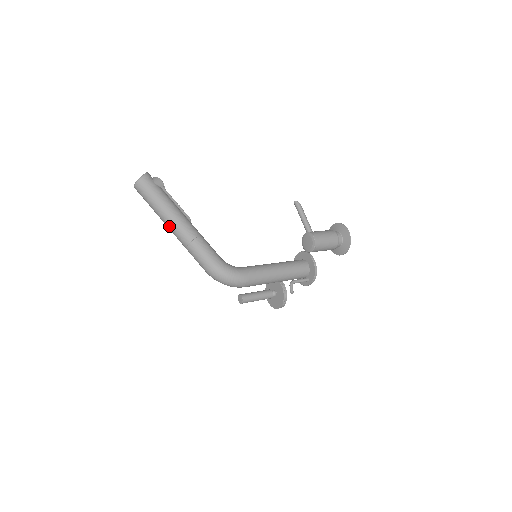
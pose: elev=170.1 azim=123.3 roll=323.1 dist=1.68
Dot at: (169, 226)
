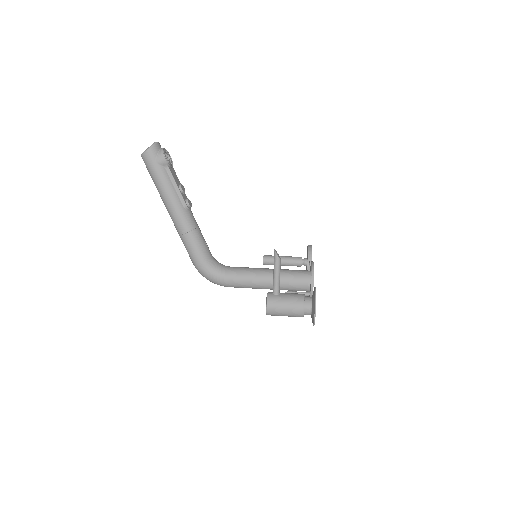
Dot at: occluded
